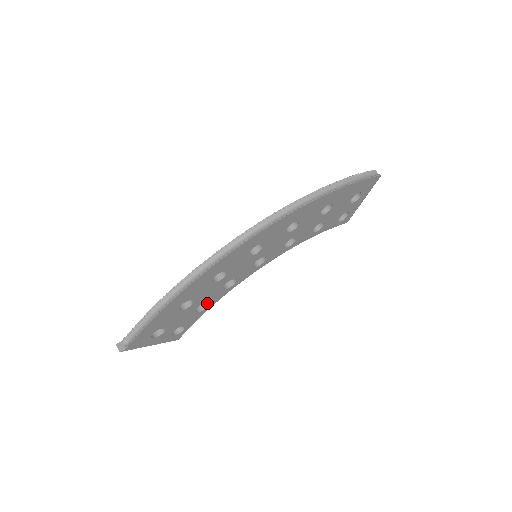
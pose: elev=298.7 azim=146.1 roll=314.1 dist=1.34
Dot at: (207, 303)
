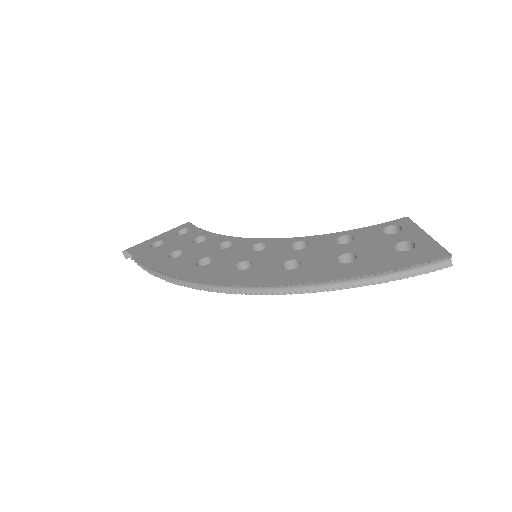
Dot at: occluded
